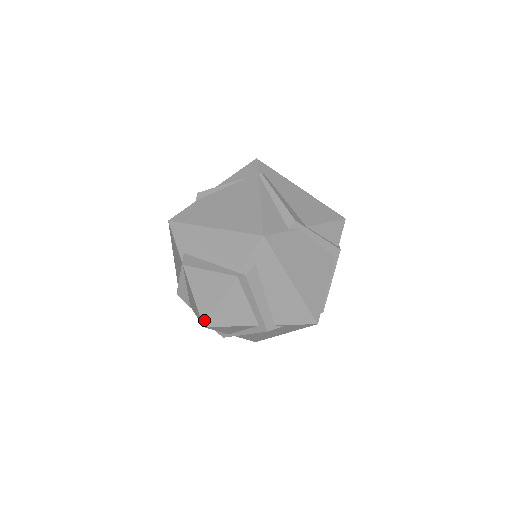
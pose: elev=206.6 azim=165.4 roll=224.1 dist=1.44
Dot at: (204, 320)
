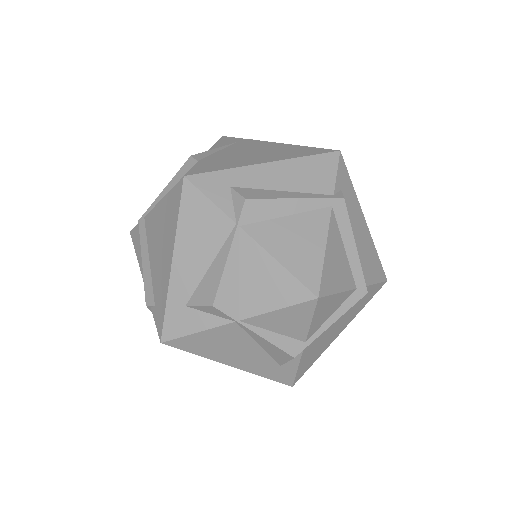
Dot at: (314, 287)
